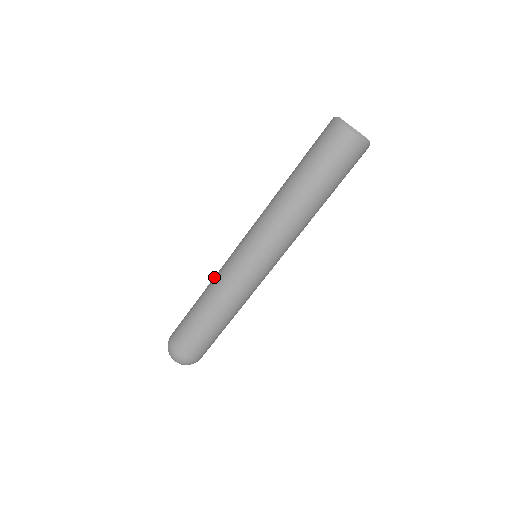
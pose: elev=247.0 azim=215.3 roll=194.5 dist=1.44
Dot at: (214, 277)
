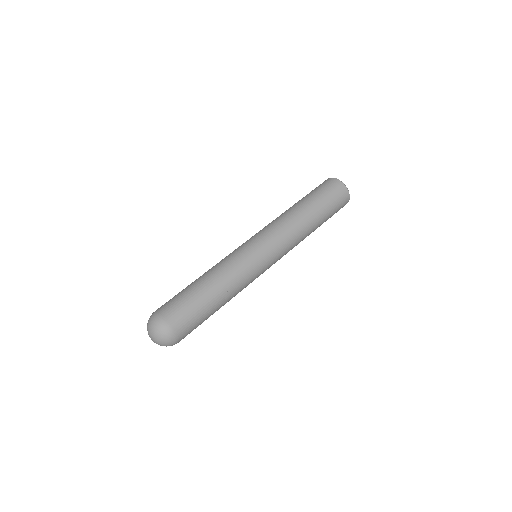
Dot at: occluded
